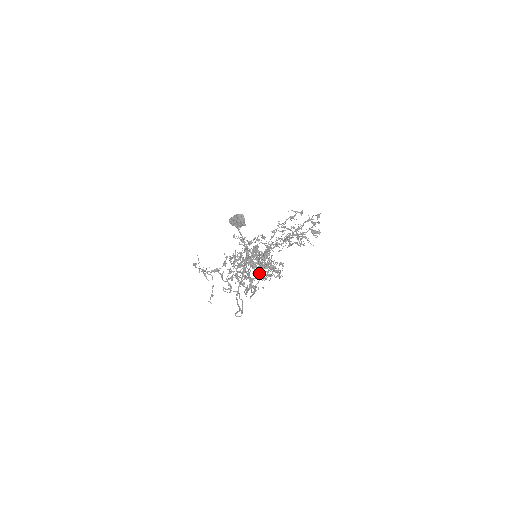
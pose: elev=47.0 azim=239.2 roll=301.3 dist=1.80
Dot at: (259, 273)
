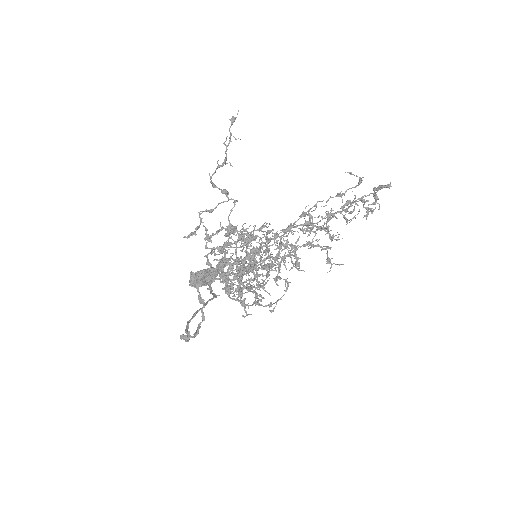
Dot at: occluded
